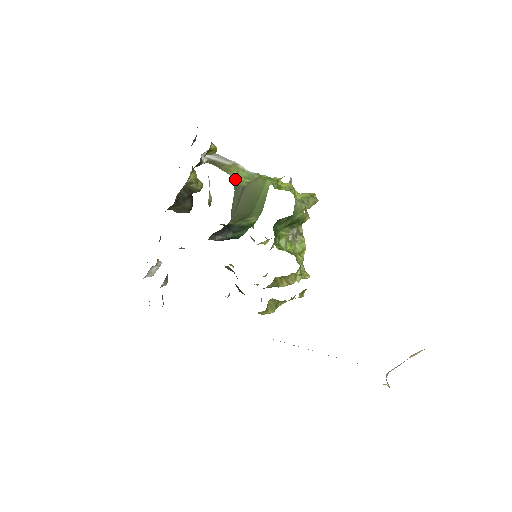
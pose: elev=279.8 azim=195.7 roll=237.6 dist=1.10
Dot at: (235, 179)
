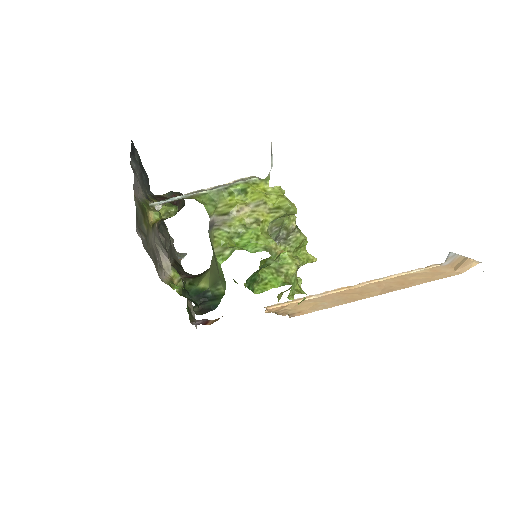
Dot at: (201, 203)
